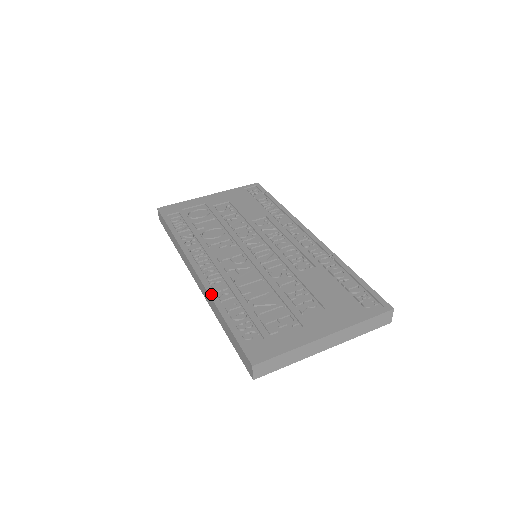
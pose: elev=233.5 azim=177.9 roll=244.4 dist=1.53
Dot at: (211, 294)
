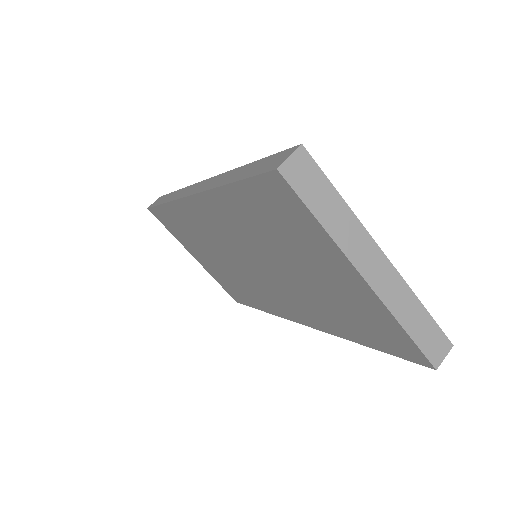
Dot at: occluded
